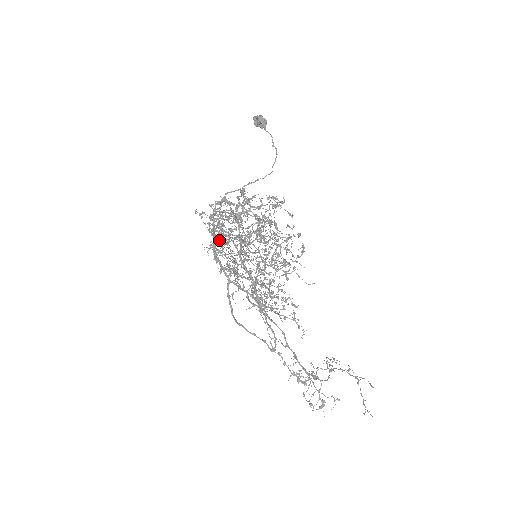
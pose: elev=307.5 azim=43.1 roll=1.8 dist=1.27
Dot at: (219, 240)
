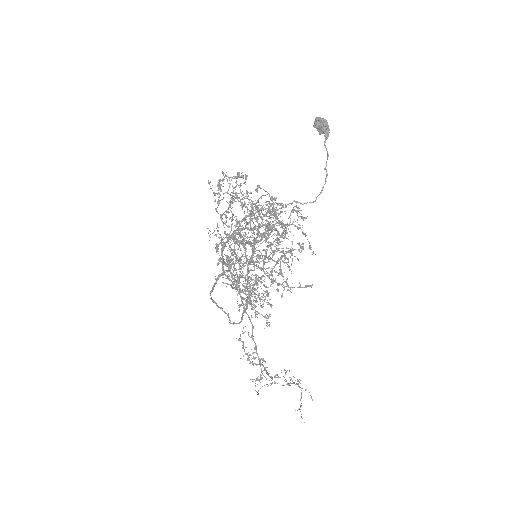
Dot at: occluded
